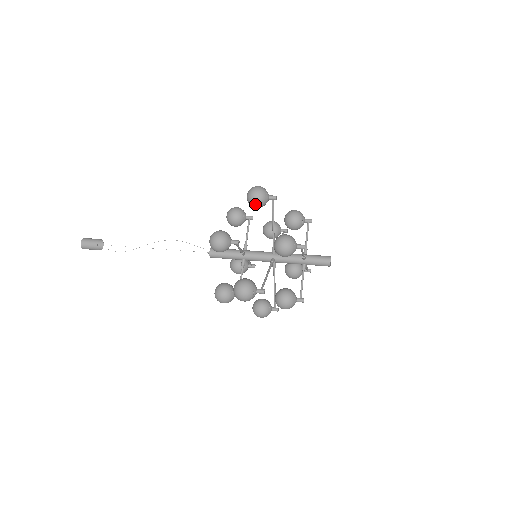
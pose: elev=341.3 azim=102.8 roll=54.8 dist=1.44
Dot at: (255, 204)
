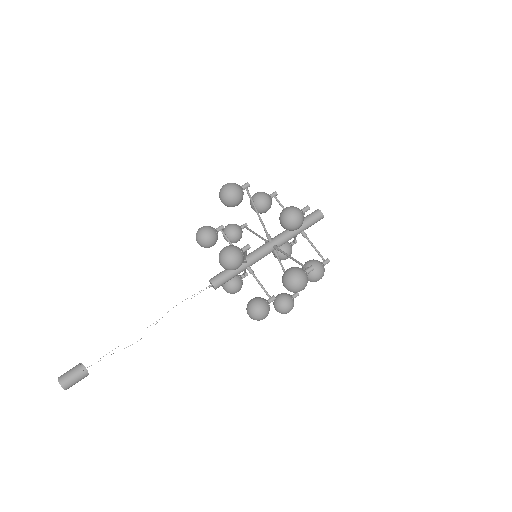
Dot at: occluded
